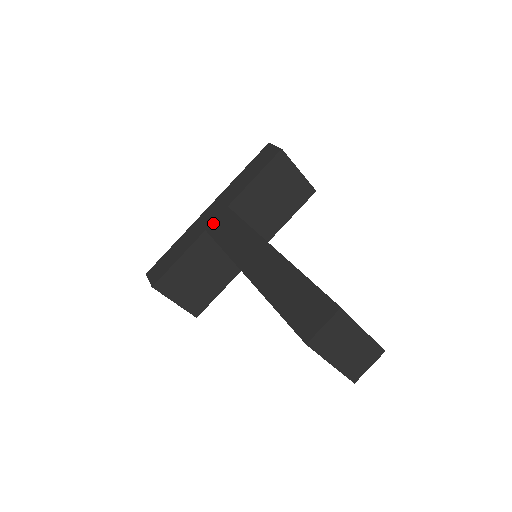
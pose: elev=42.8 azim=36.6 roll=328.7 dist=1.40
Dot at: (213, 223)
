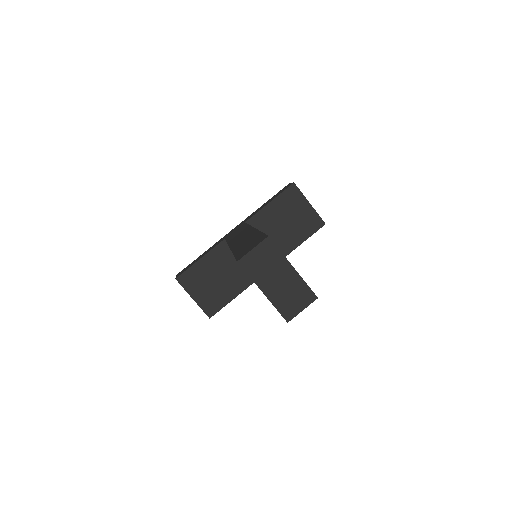
Dot at: (231, 233)
